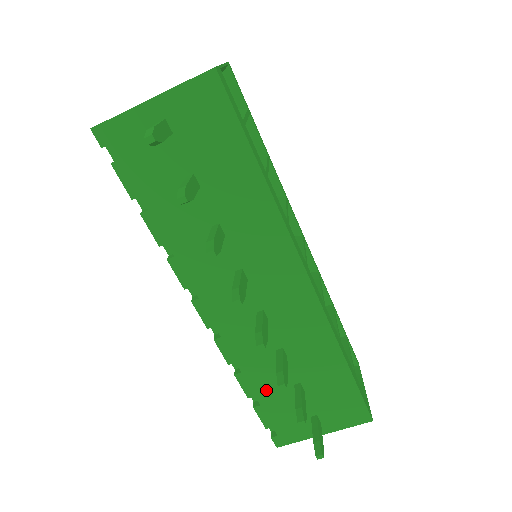
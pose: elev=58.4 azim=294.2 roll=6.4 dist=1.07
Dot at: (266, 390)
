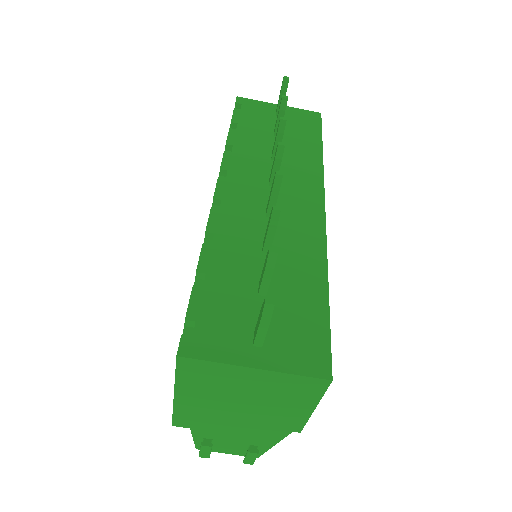
Dot at: (223, 274)
